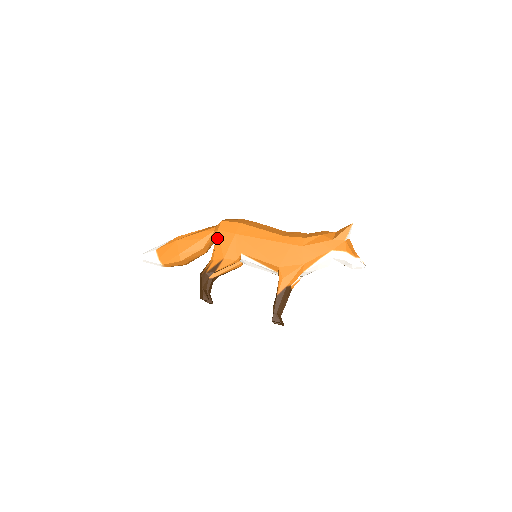
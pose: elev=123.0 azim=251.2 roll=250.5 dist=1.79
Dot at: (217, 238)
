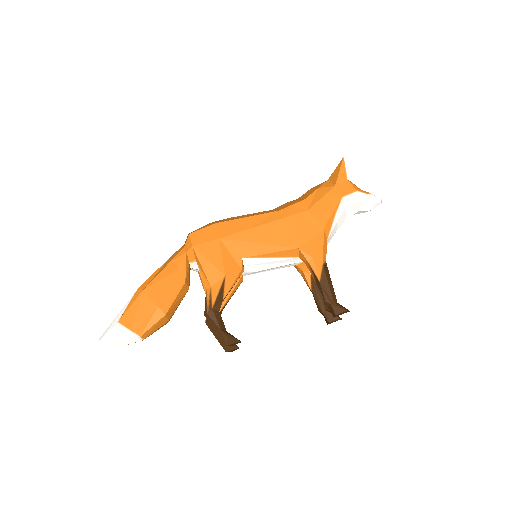
Dot at: (198, 257)
